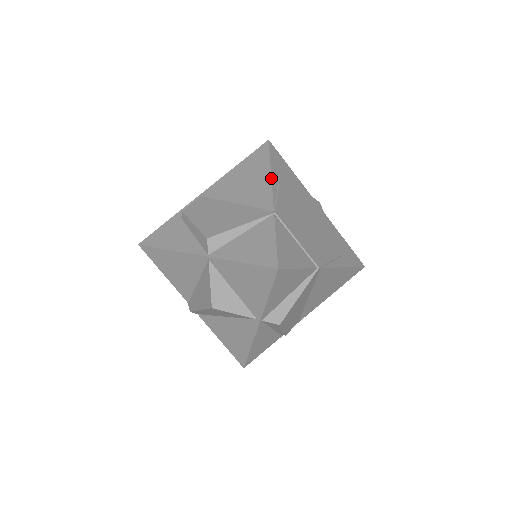
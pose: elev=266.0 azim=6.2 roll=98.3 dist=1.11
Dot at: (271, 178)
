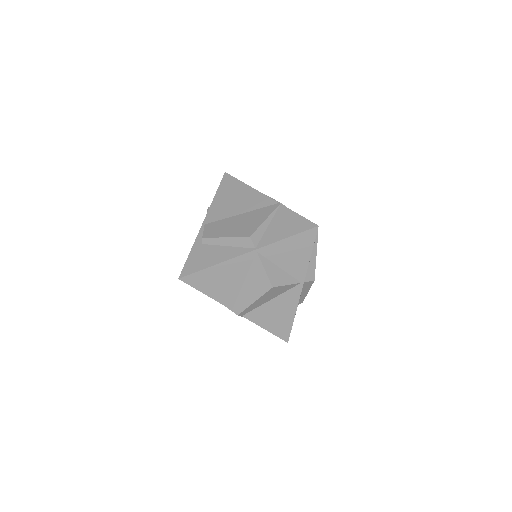
Dot at: (255, 189)
